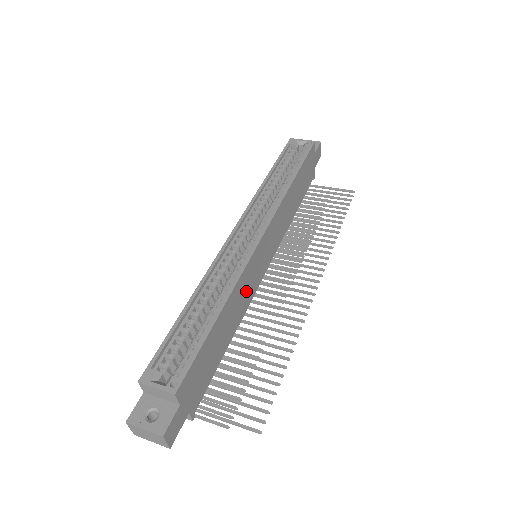
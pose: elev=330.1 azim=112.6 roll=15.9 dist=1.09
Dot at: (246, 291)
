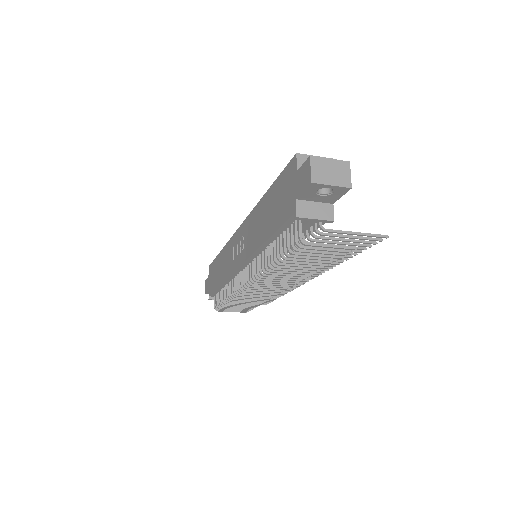
Dot at: occluded
